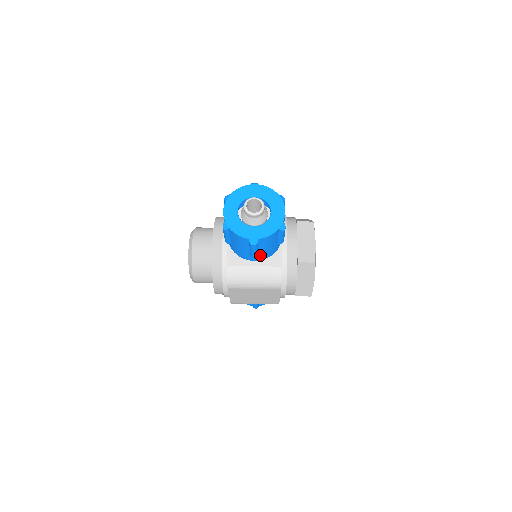
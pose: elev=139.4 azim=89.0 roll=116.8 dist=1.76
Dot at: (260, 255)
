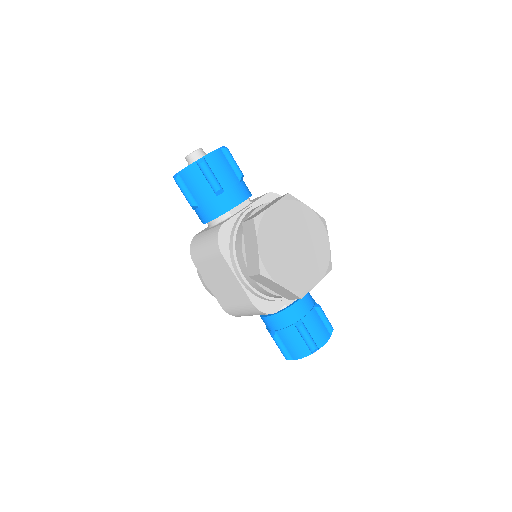
Dot at: (204, 210)
